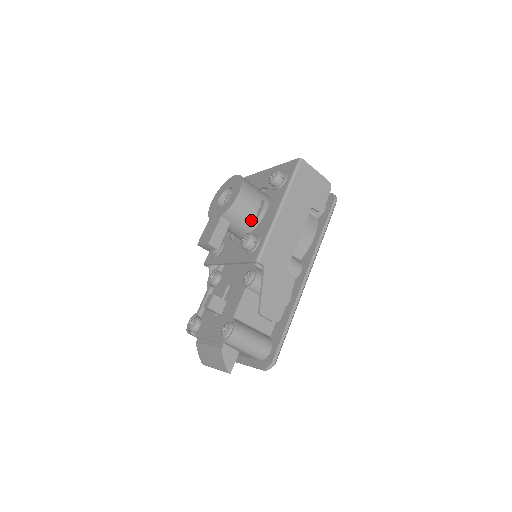
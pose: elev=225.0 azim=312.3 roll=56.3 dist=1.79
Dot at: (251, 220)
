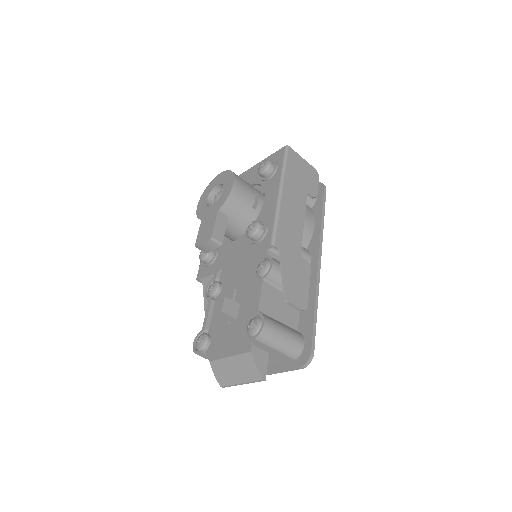
Dot at: (249, 212)
